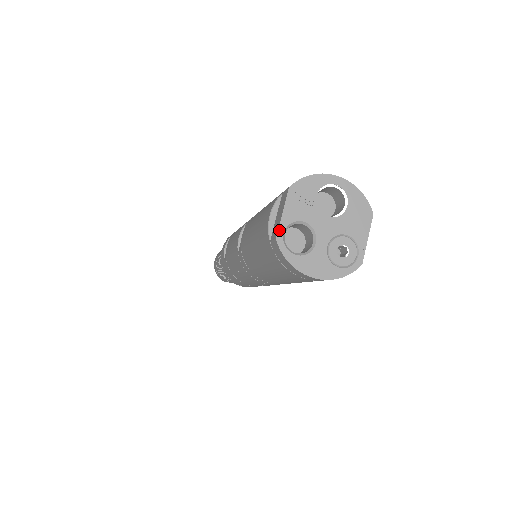
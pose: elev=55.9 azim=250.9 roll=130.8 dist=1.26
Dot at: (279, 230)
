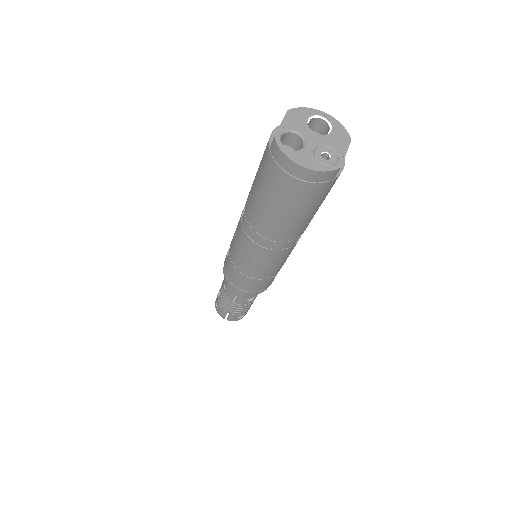
Dot at: (277, 132)
